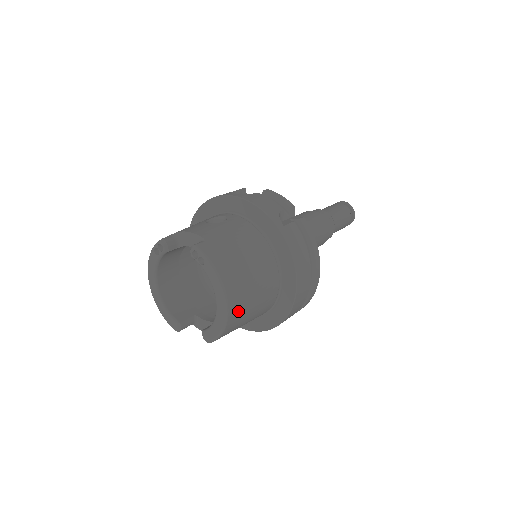
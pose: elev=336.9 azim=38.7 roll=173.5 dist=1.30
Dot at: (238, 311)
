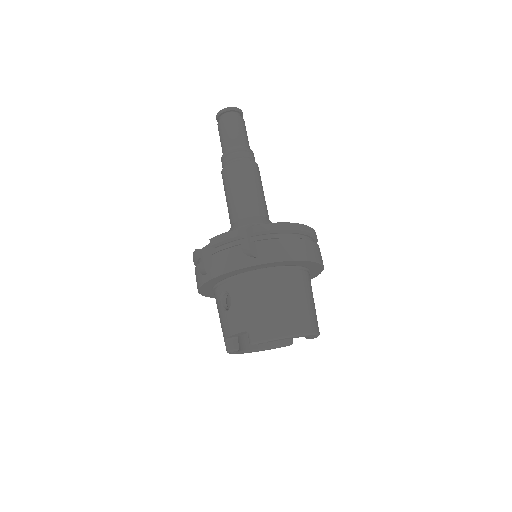
Dot at: (310, 321)
